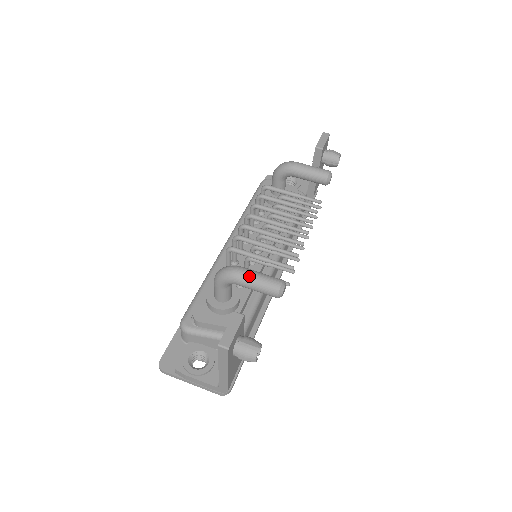
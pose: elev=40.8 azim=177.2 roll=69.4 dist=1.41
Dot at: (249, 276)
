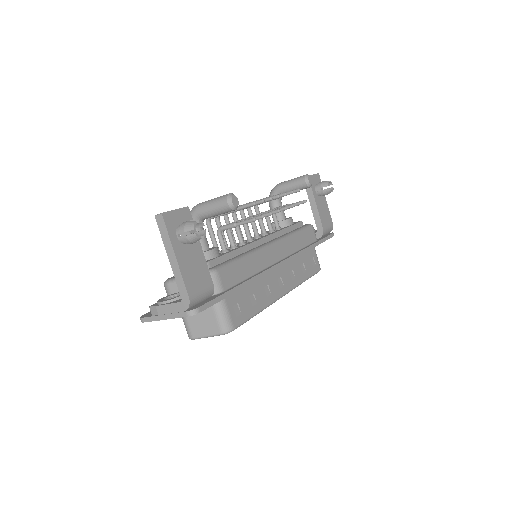
Dot at: (205, 202)
